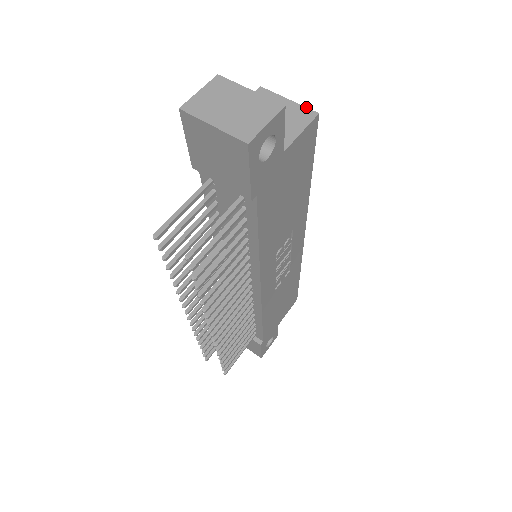
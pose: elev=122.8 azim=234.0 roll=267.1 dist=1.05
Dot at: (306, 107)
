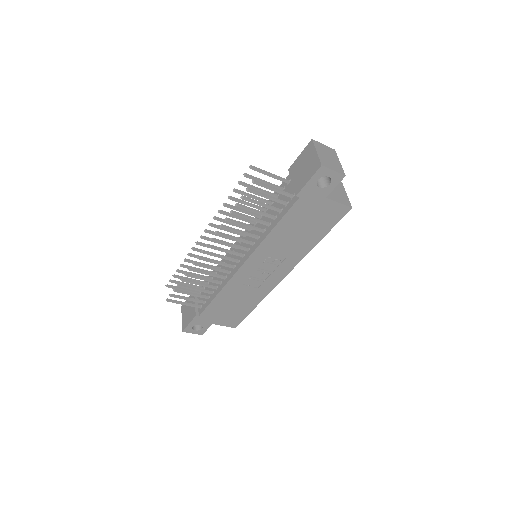
Dot at: occluded
